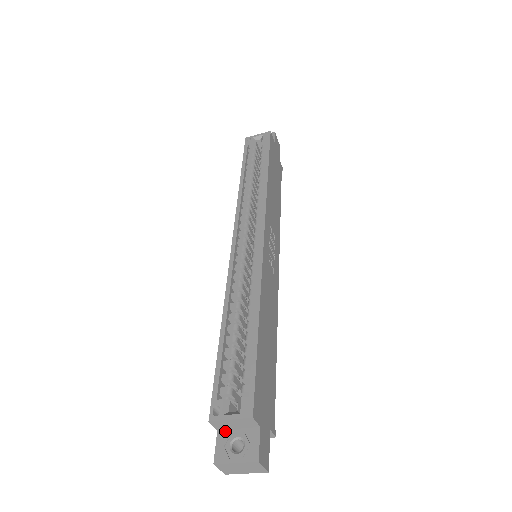
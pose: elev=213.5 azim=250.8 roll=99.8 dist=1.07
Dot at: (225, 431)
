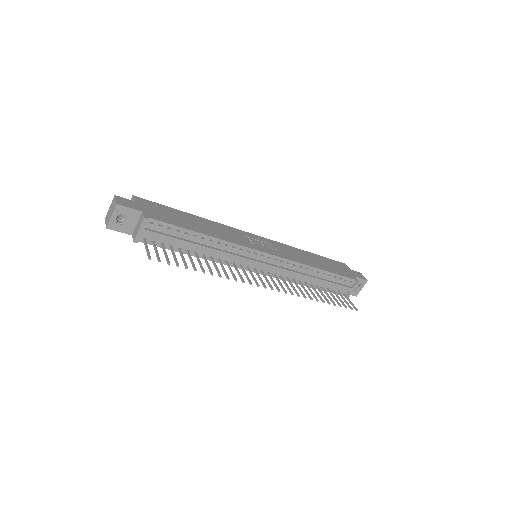
Dot at: occluded
